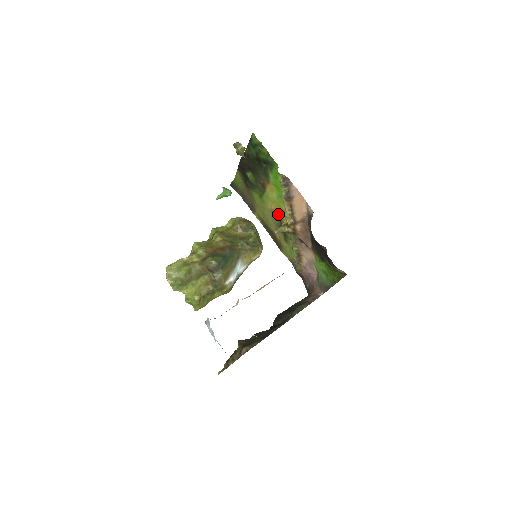
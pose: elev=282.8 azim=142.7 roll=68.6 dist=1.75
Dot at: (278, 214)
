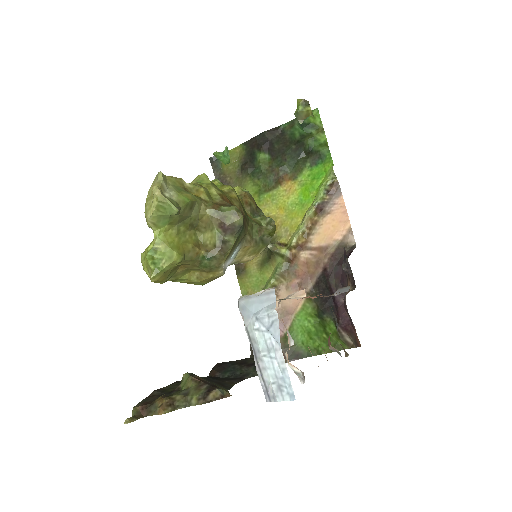
Dot at: (276, 226)
